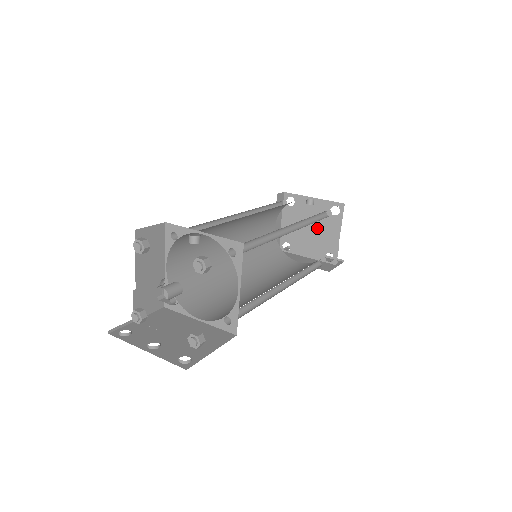
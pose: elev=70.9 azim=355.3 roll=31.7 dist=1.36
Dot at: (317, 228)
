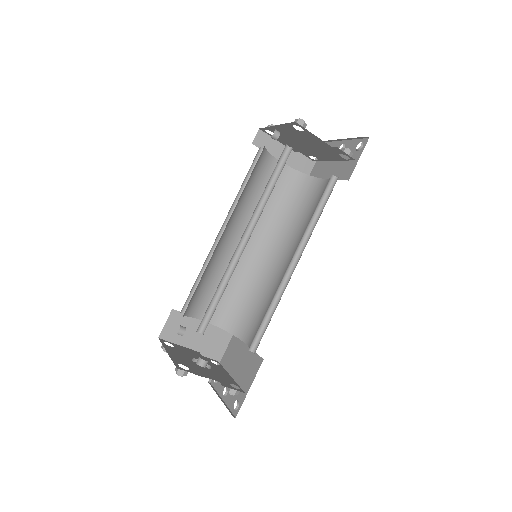
Dot at: (308, 143)
